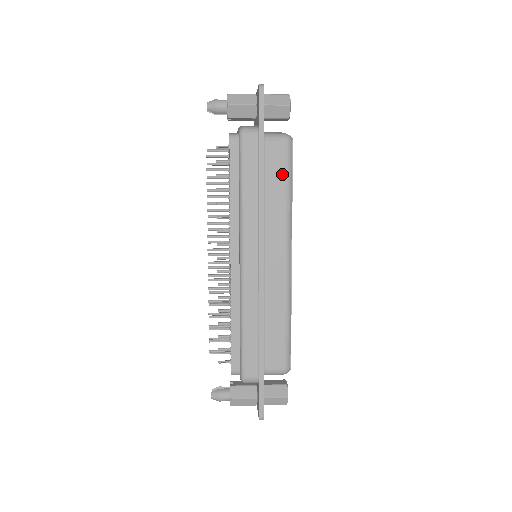
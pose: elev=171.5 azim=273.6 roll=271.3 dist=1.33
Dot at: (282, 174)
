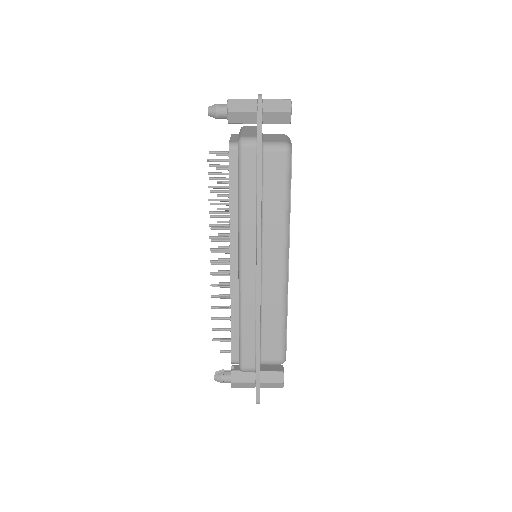
Dot at: (280, 183)
